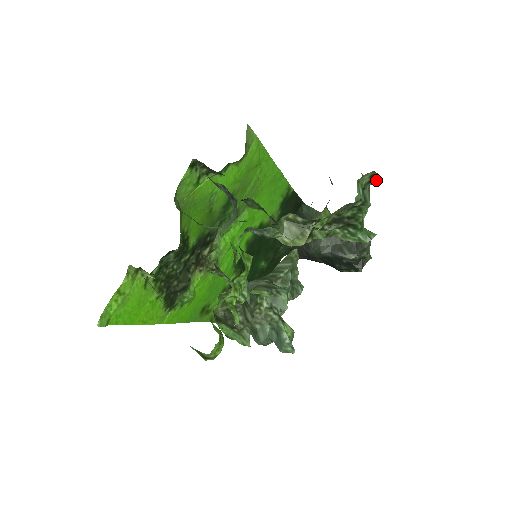
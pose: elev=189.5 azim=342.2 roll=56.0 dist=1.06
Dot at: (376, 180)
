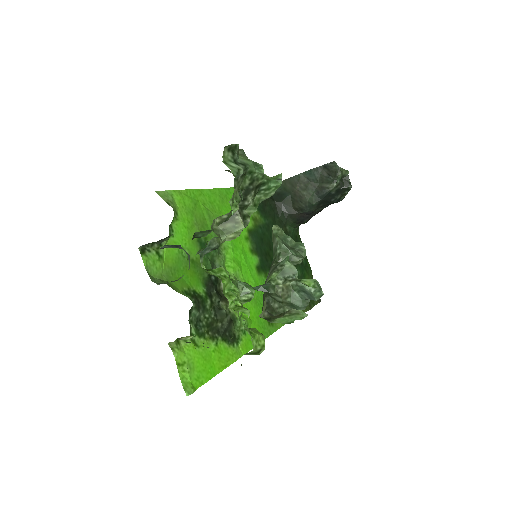
Dot at: (236, 148)
